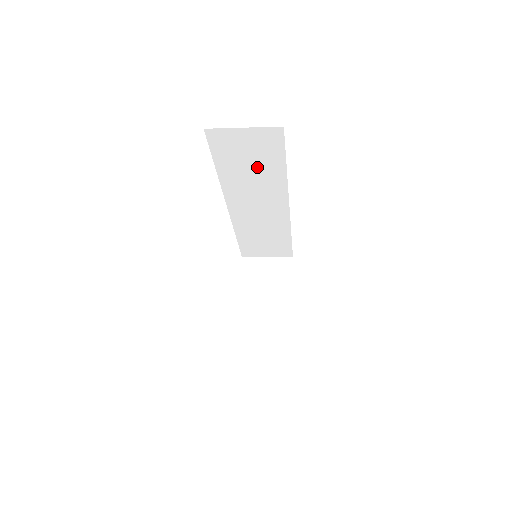
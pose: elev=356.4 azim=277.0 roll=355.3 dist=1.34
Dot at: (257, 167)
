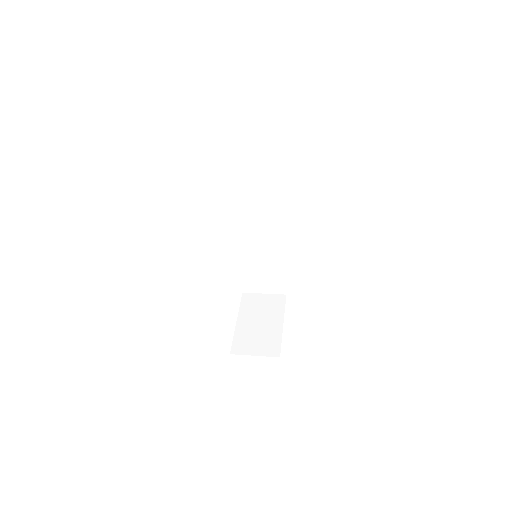
Dot at: (263, 181)
